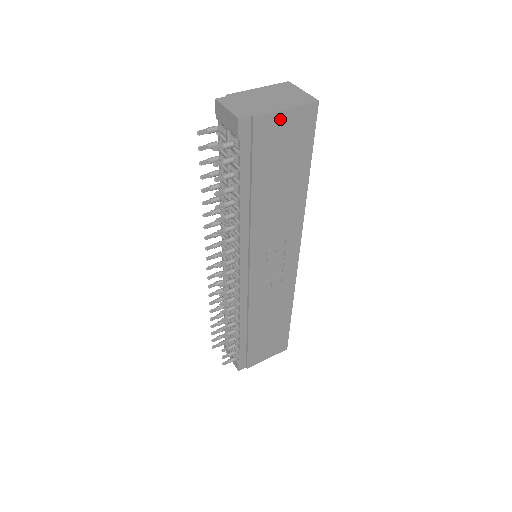
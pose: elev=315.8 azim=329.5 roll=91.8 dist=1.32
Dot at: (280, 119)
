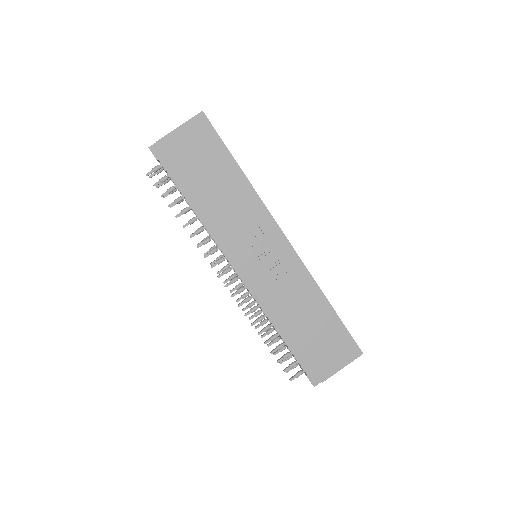
Dot at: (179, 135)
